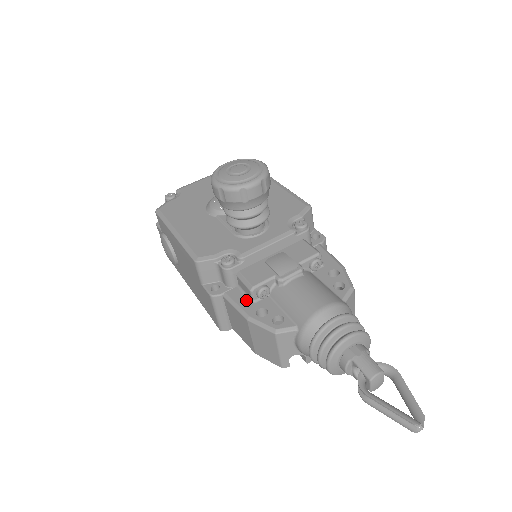
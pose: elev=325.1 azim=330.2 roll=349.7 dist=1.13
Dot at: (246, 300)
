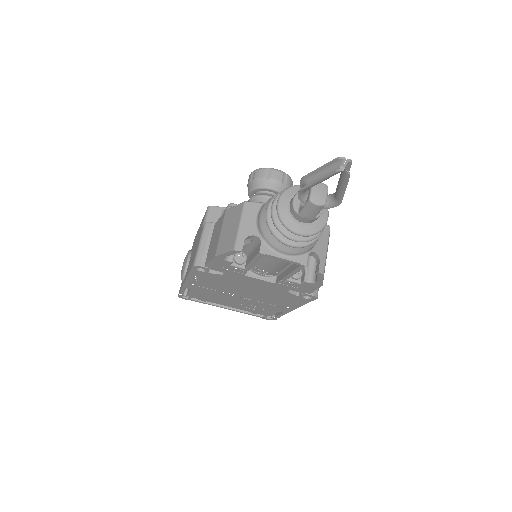
Dot at: occluded
